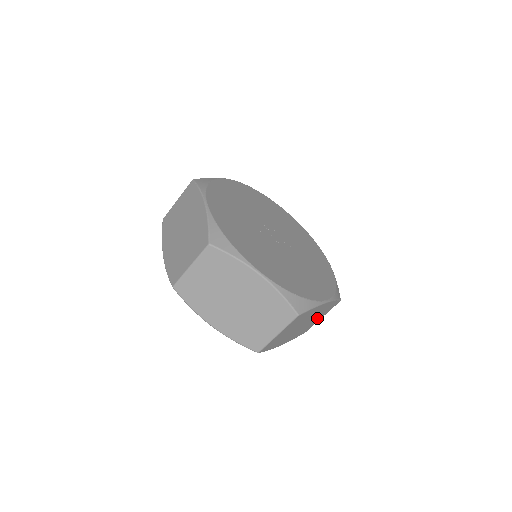
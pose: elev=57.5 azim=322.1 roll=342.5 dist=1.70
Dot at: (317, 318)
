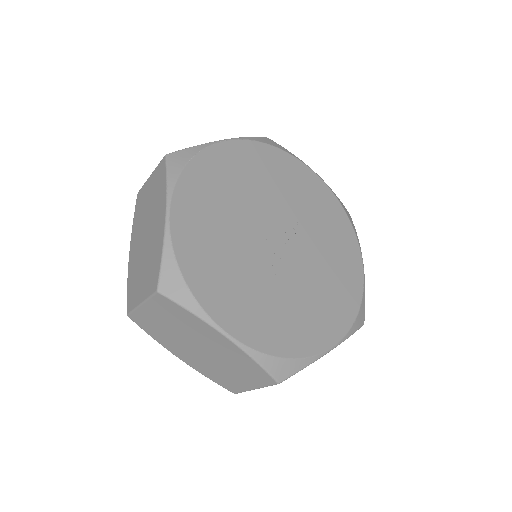
Dot at: occluded
